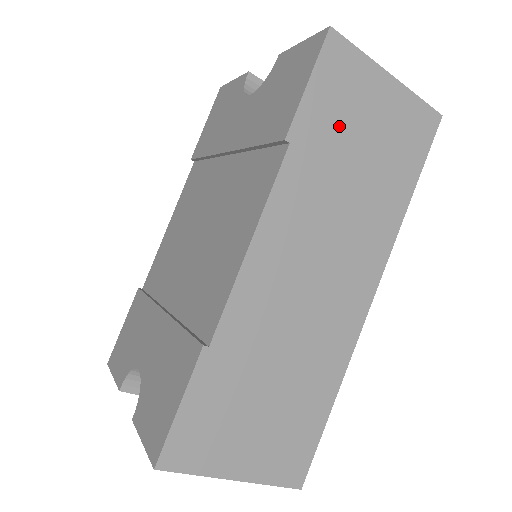
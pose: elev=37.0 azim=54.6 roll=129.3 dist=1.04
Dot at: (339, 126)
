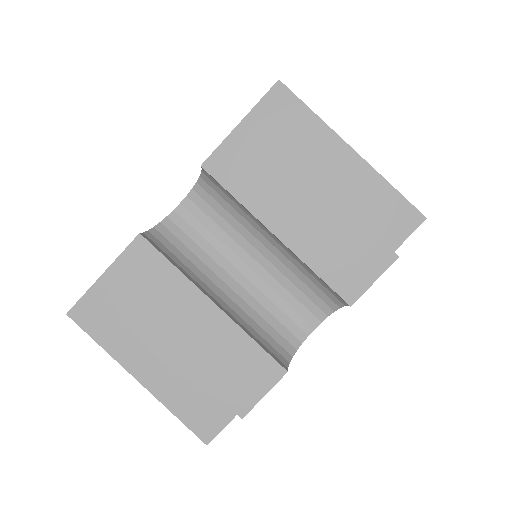
Dot at: occluded
